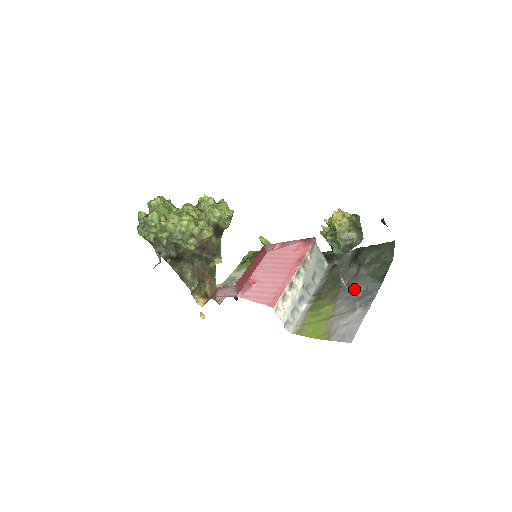
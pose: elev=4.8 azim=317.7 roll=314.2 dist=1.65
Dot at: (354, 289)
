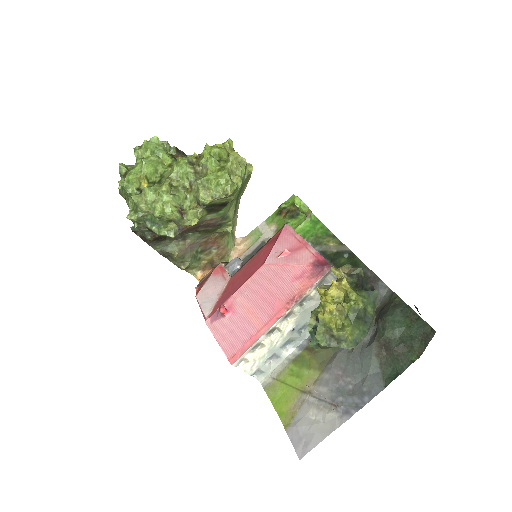
Dot at: (350, 369)
